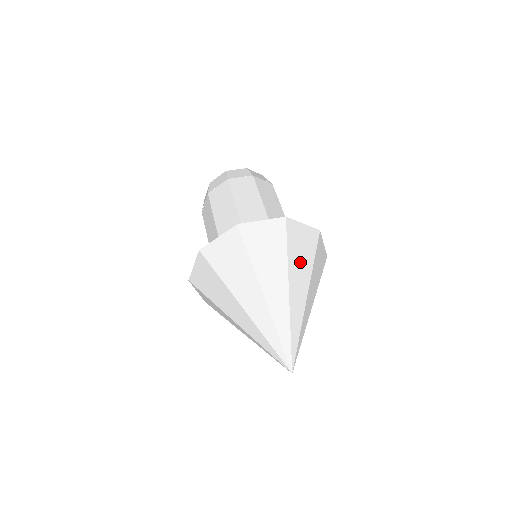
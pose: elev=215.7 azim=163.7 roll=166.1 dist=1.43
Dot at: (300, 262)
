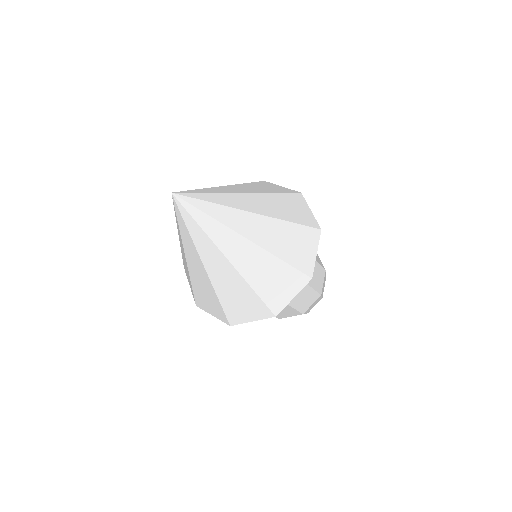
Dot at: (282, 238)
